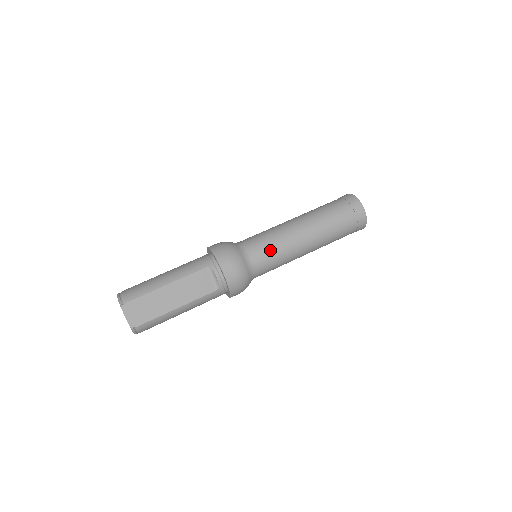
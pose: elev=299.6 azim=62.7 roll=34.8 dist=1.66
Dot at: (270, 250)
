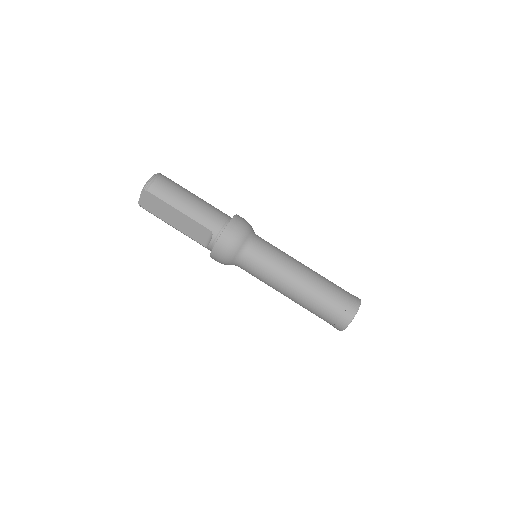
Dot at: (259, 270)
